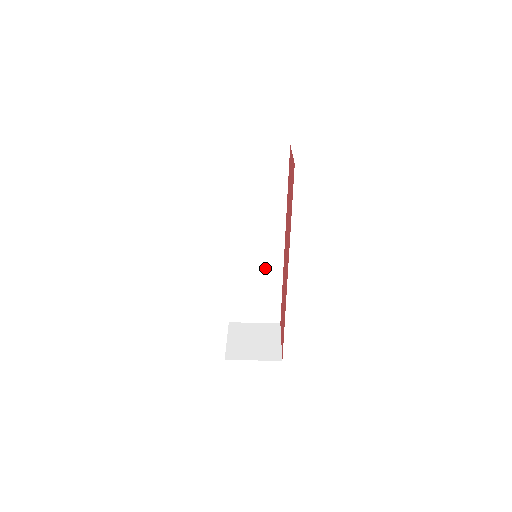
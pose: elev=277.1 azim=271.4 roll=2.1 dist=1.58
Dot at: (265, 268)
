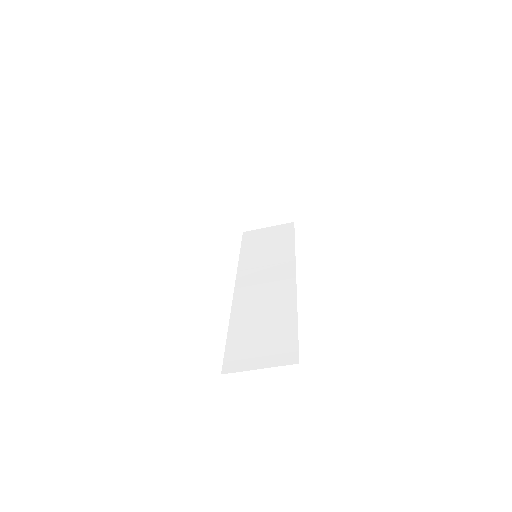
Dot at: occluded
